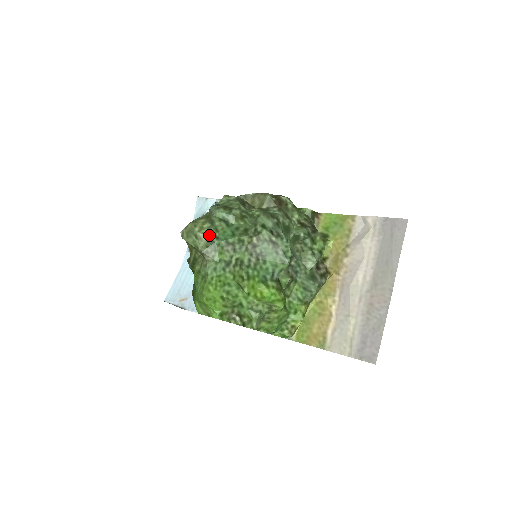
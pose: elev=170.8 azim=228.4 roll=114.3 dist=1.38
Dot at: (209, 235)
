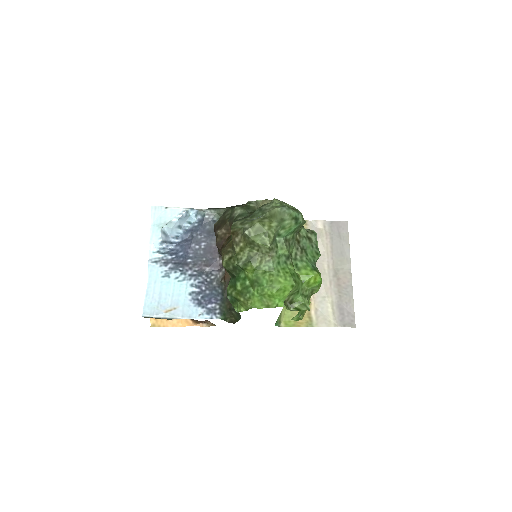
Dot at: (275, 233)
